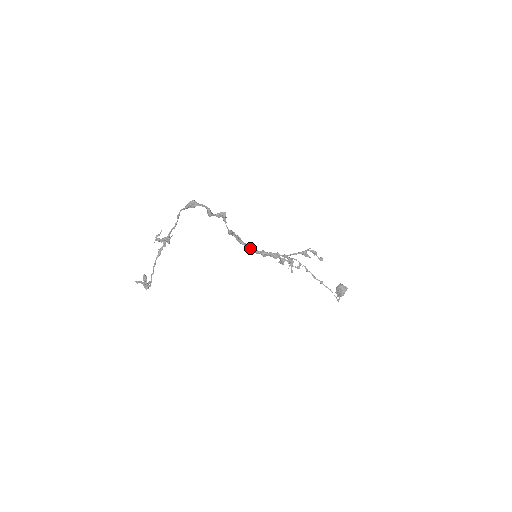
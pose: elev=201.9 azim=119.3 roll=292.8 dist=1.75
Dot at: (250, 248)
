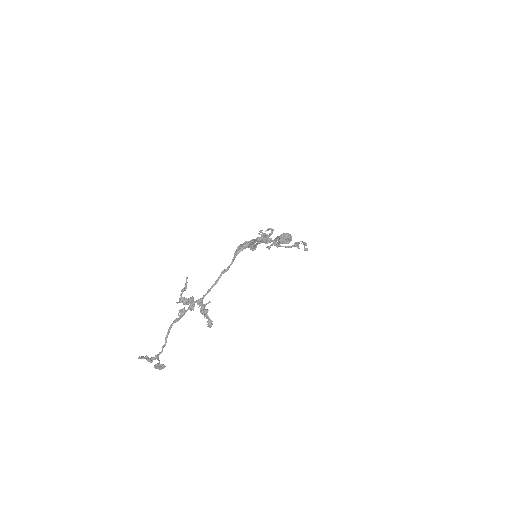
Dot at: occluded
